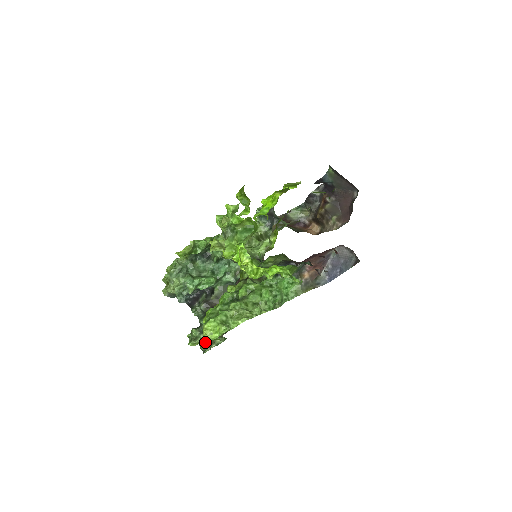
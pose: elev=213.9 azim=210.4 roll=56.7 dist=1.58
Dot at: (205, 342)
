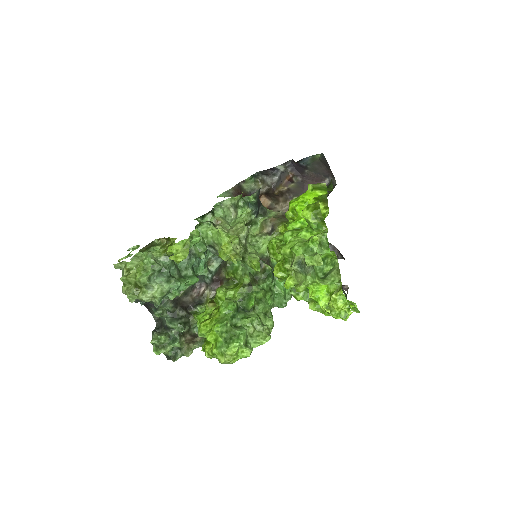
Dot at: occluded
